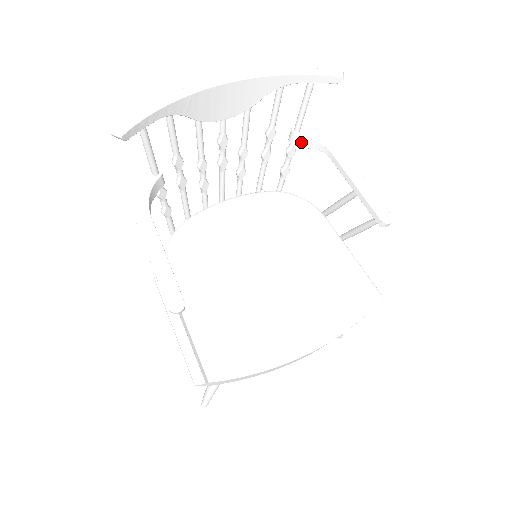
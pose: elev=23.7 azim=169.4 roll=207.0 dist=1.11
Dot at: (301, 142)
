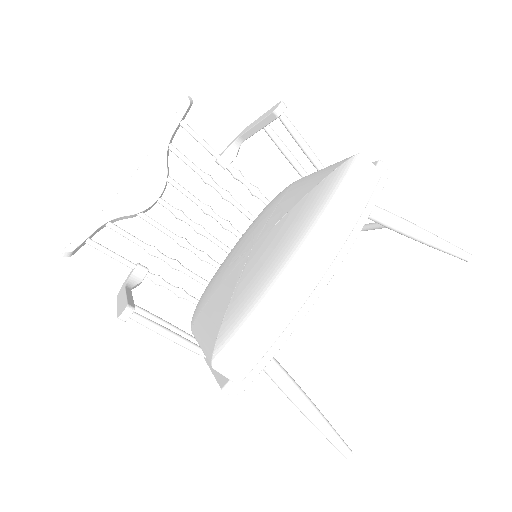
Dot at: (228, 160)
